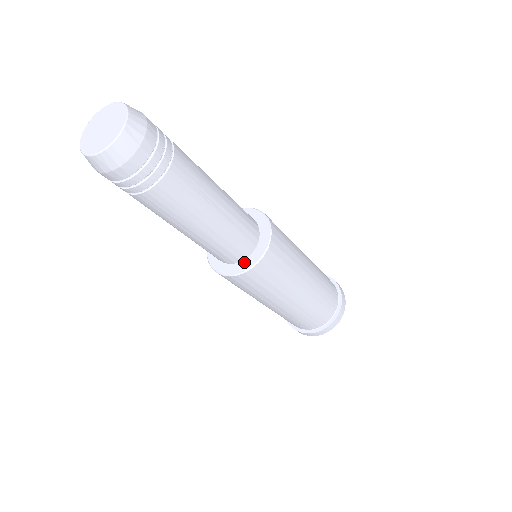
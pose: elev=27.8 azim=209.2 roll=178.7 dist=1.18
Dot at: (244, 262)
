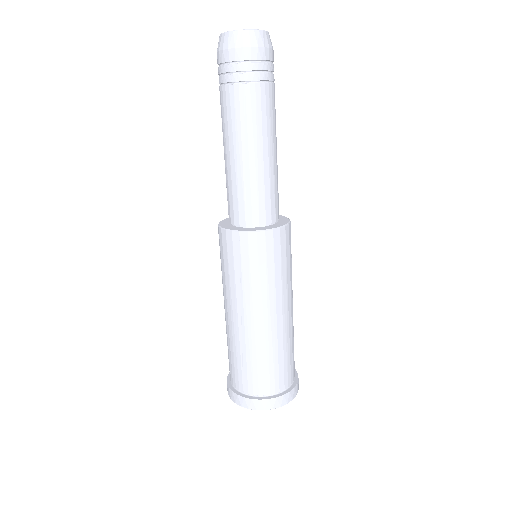
Dot at: (278, 223)
